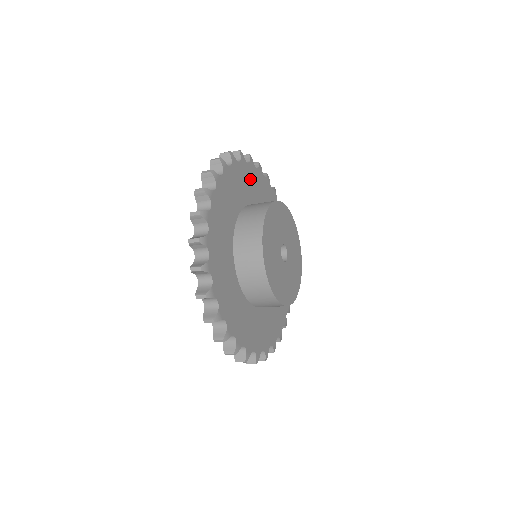
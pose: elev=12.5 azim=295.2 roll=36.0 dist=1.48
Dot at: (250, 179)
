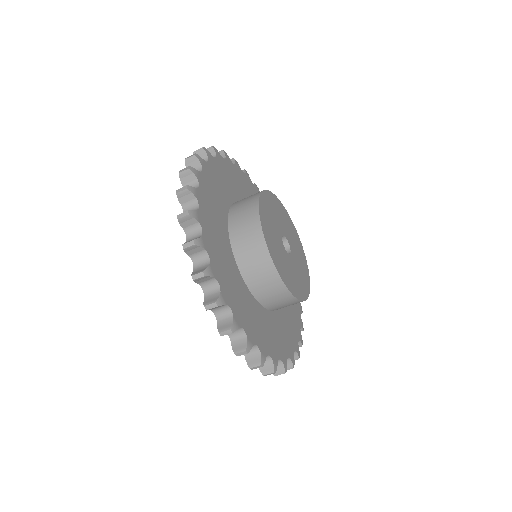
Dot at: occluded
